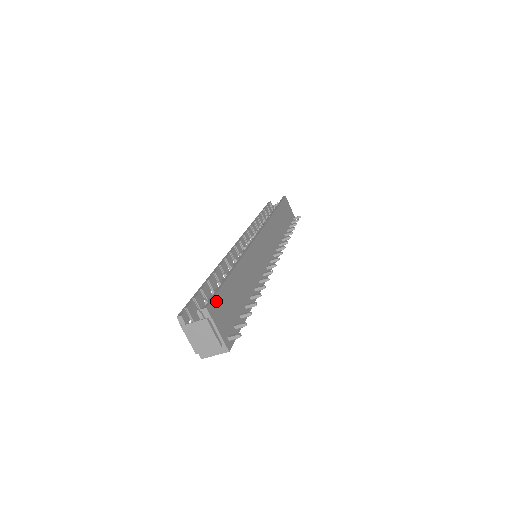
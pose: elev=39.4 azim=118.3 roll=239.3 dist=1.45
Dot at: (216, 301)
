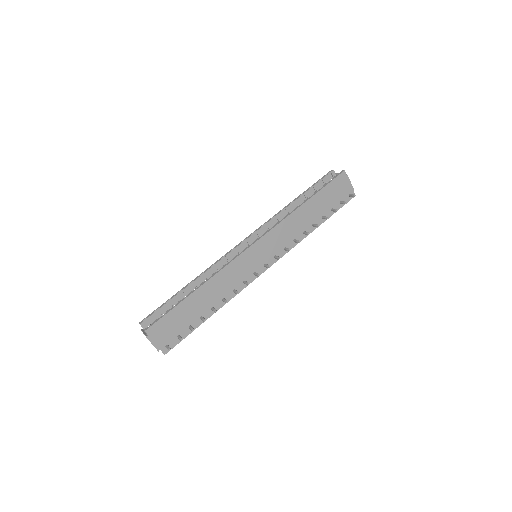
Dot at: (159, 323)
